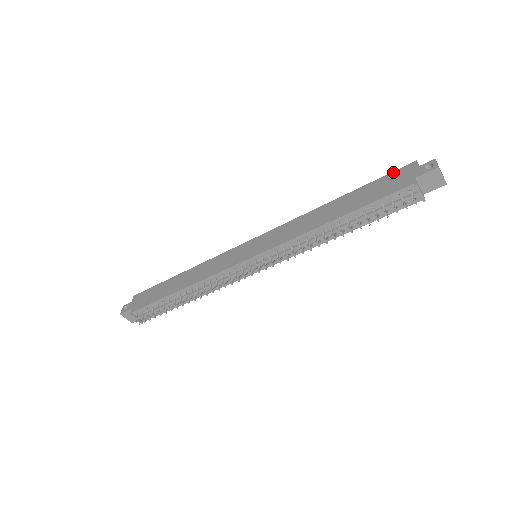
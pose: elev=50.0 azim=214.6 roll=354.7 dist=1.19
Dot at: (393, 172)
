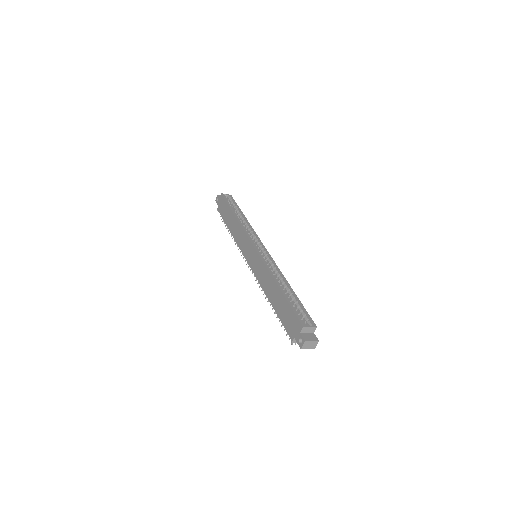
Dot at: (295, 315)
